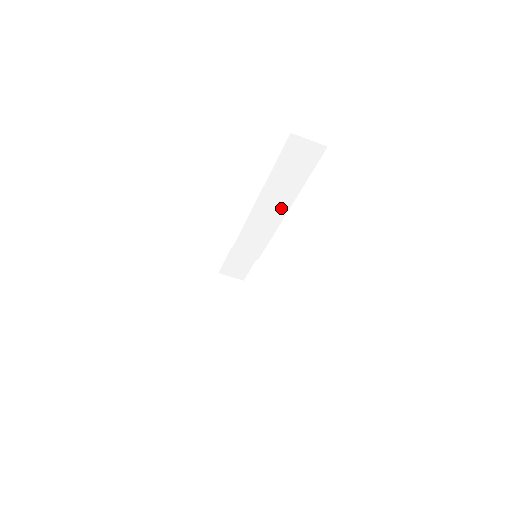
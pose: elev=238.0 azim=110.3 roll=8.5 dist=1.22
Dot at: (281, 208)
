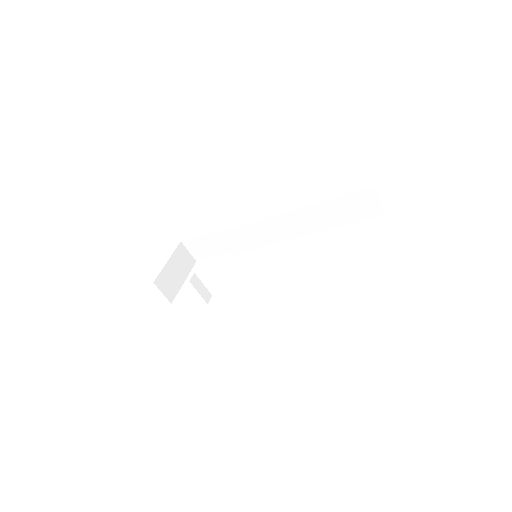
Dot at: (301, 231)
